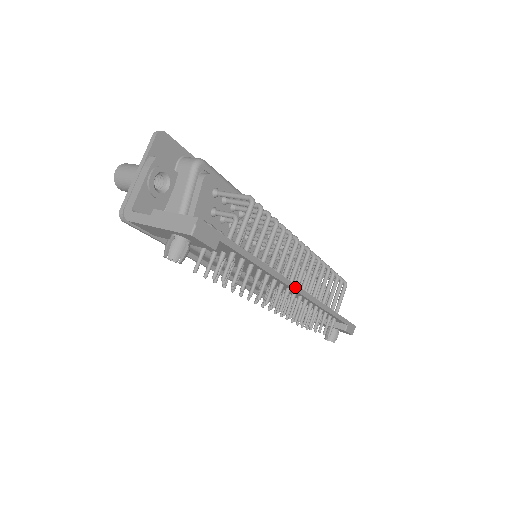
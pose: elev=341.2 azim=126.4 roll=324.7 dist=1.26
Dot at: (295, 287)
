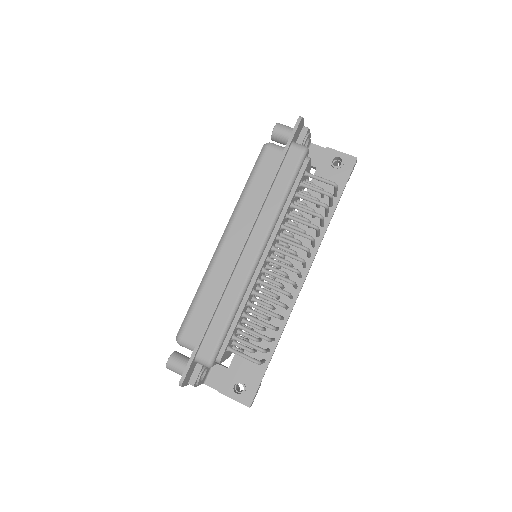
Dot at: (300, 290)
